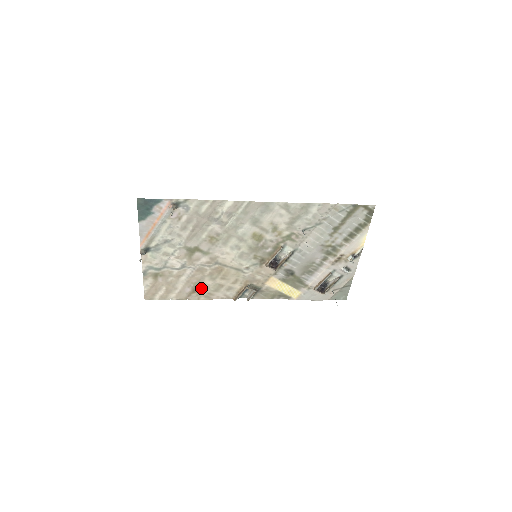
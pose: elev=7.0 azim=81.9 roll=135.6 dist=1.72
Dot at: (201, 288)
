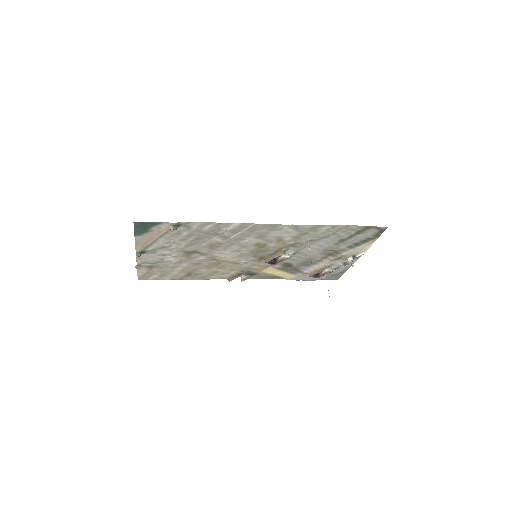
Dot at: (196, 273)
